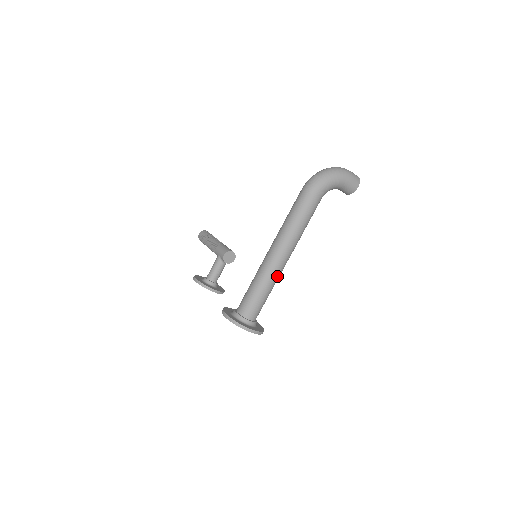
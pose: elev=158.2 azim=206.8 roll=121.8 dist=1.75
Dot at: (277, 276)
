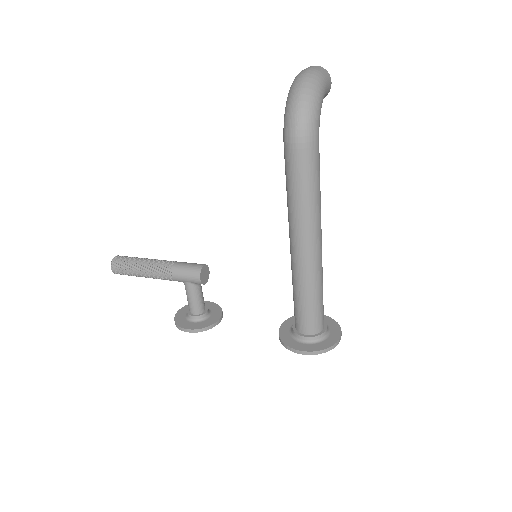
Dot at: occluded
